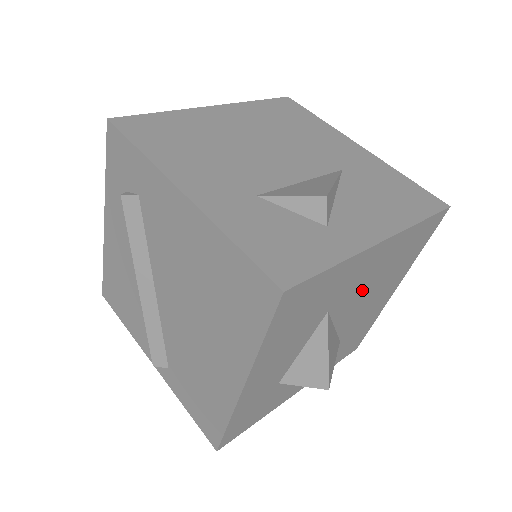
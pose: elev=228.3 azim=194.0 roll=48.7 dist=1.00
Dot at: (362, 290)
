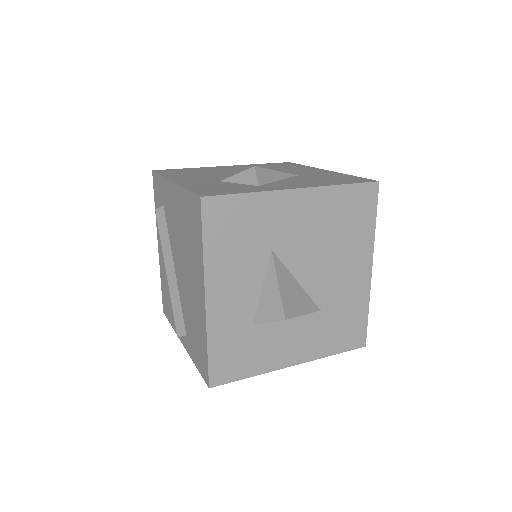
Dot at: (308, 243)
